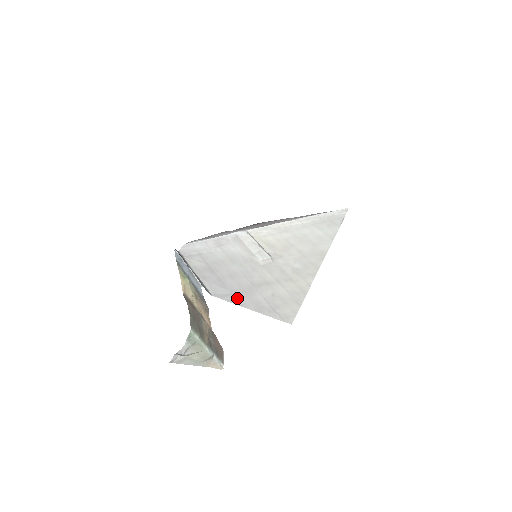
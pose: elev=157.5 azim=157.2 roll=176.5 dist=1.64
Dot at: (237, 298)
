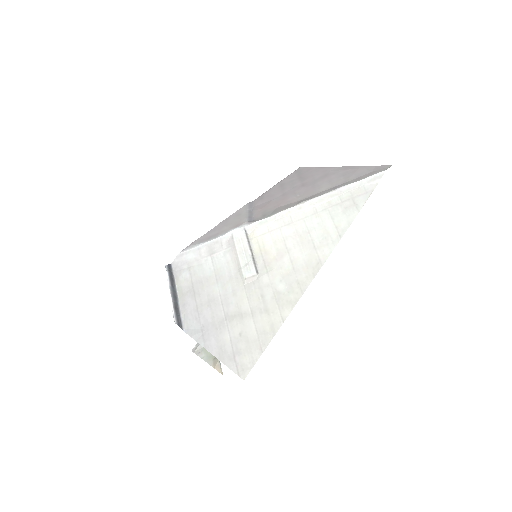
Dot at: (205, 337)
